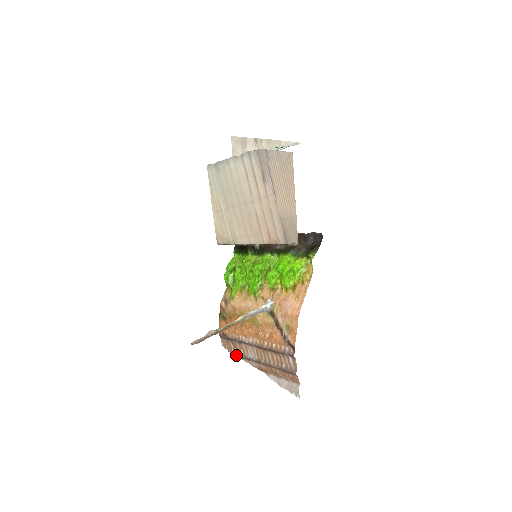
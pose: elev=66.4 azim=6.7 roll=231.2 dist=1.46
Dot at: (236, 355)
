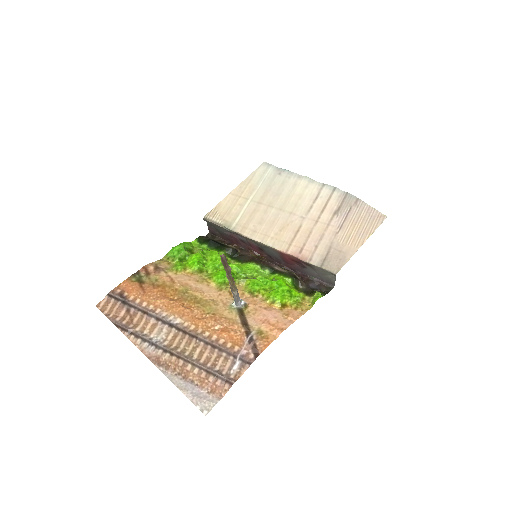
Dot at: (120, 327)
